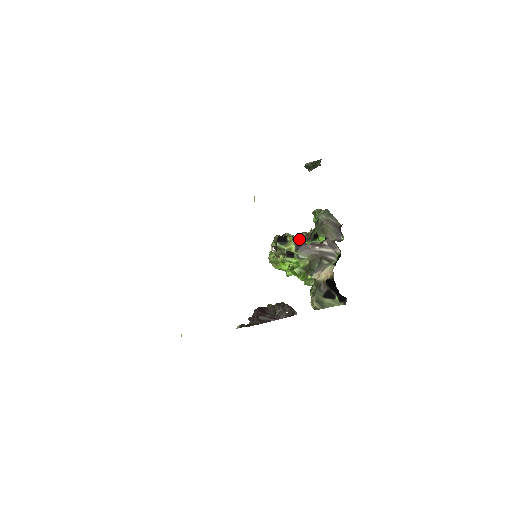
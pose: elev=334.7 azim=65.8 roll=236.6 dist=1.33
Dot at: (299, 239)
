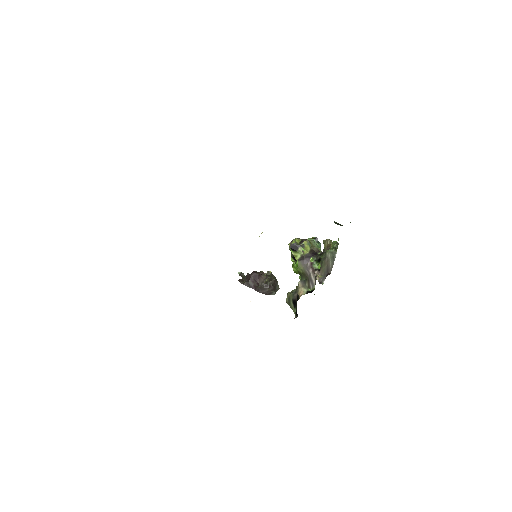
Dot at: (309, 253)
